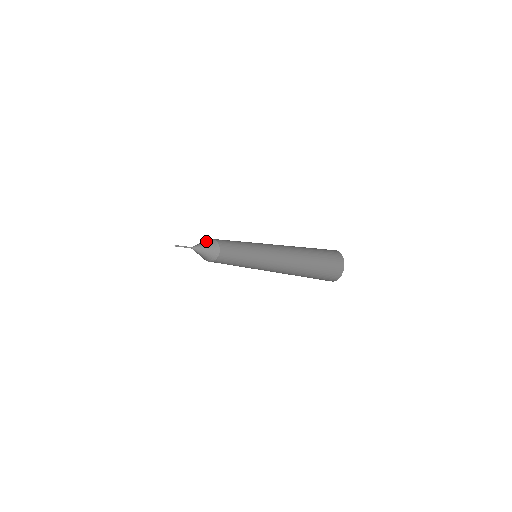
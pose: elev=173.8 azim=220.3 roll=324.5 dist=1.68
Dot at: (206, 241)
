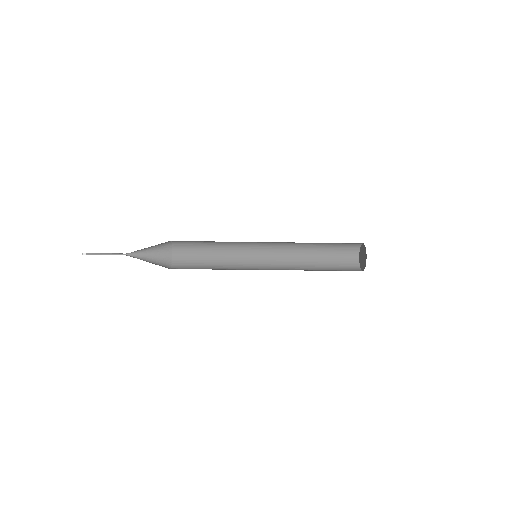
Dot at: (158, 245)
